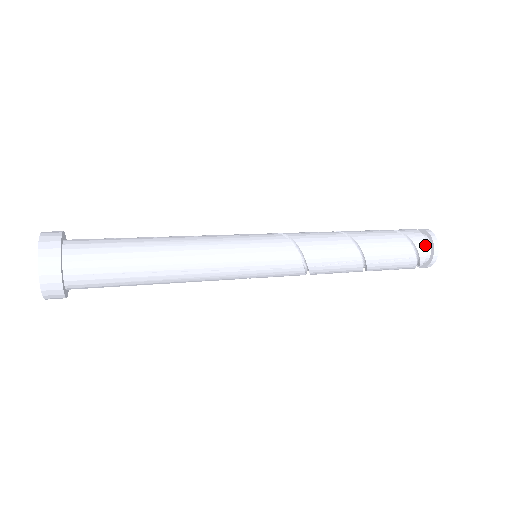
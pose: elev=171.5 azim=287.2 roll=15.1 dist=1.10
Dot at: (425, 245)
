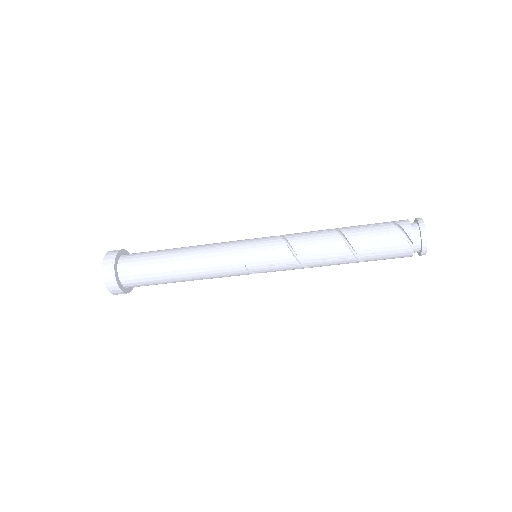
Dot at: (407, 222)
